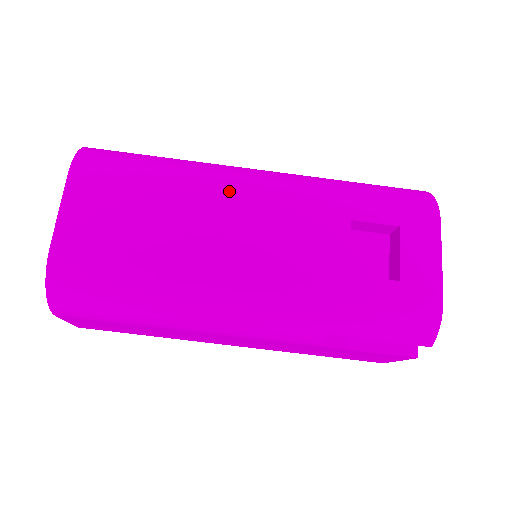
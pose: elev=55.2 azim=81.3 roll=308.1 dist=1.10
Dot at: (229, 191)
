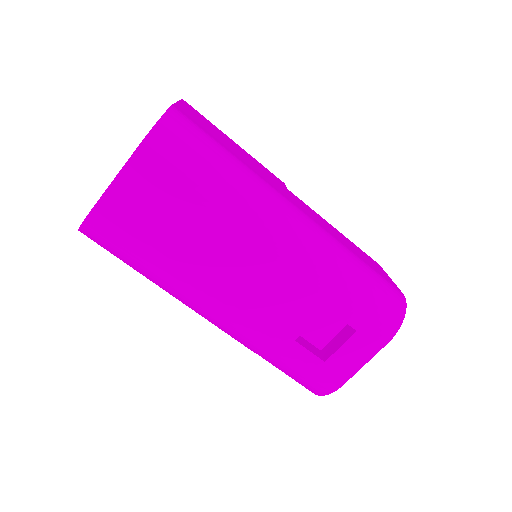
Dot at: (255, 238)
